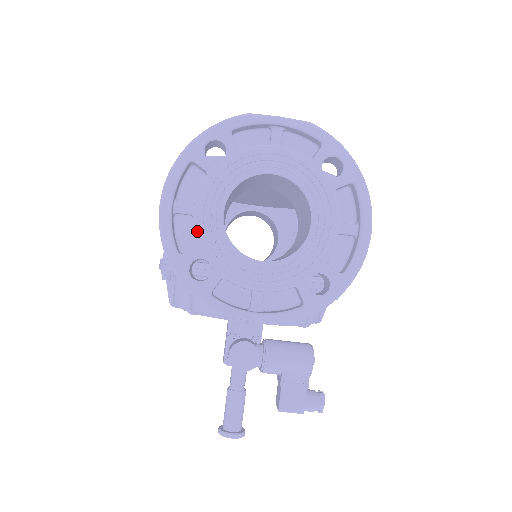
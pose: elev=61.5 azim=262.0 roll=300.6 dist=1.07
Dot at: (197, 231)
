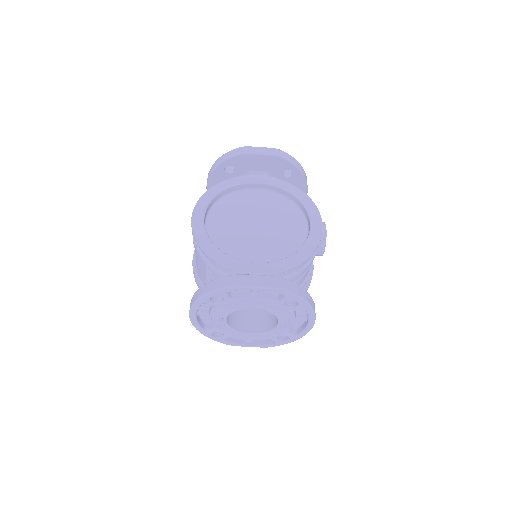
Dot at: (213, 325)
